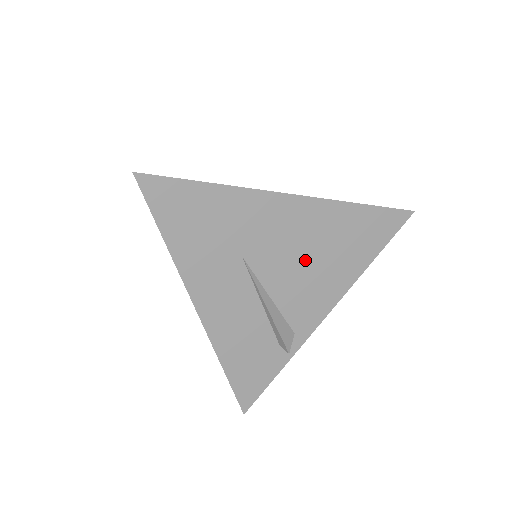
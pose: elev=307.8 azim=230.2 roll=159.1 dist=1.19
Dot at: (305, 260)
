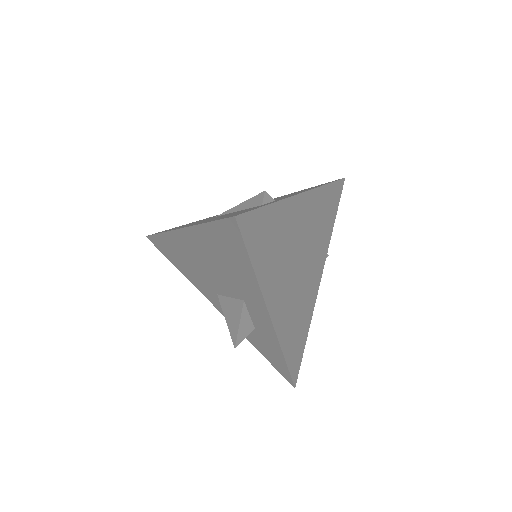
Dot at: occluded
